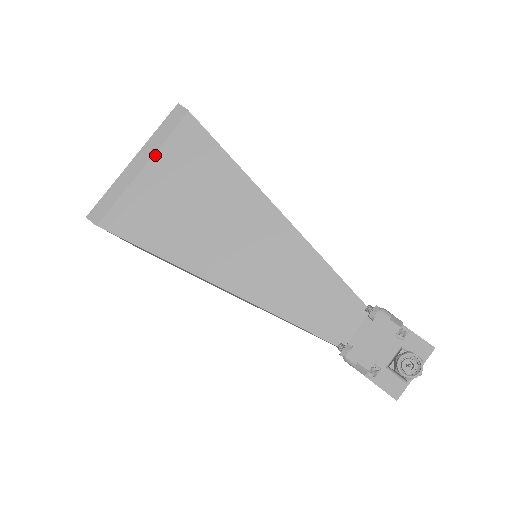
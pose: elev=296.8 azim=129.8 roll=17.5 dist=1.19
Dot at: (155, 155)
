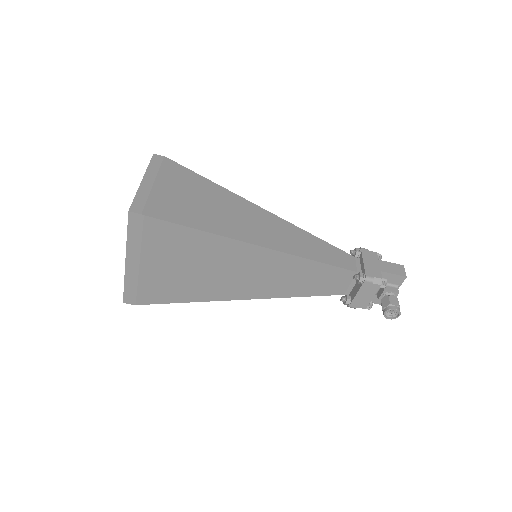
Dot at: (142, 254)
